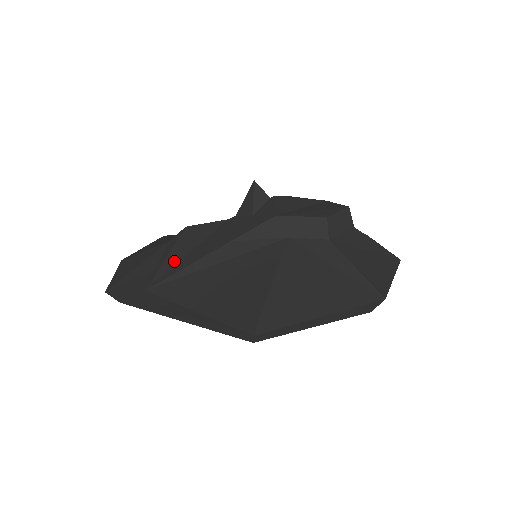
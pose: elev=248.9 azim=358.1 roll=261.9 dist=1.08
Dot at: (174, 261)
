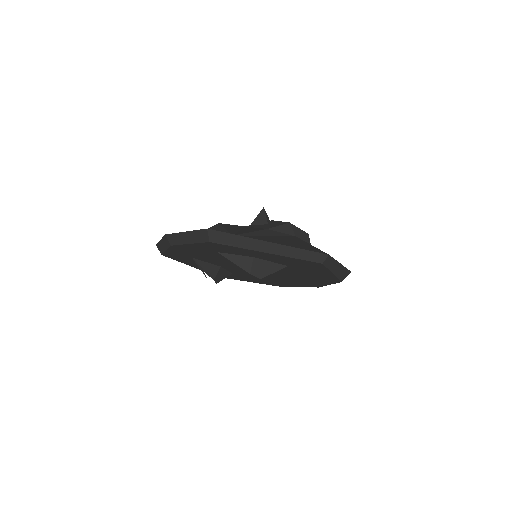
Dot at: (235, 231)
